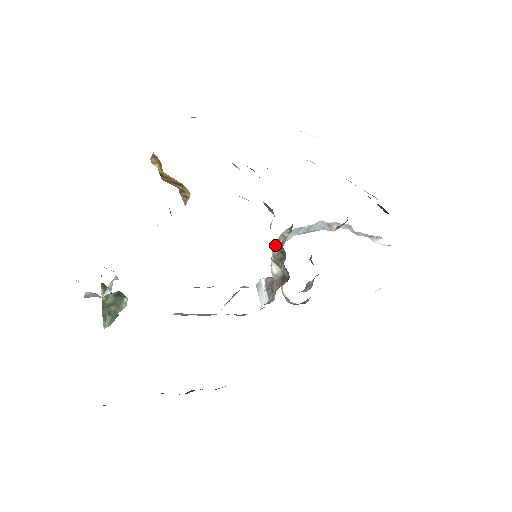
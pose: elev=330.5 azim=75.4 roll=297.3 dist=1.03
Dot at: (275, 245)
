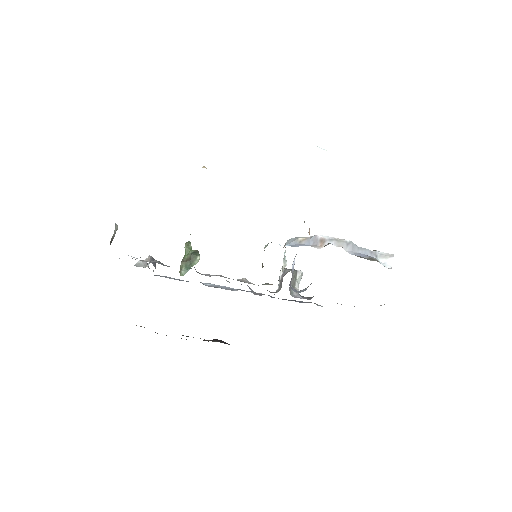
Dot at: occluded
